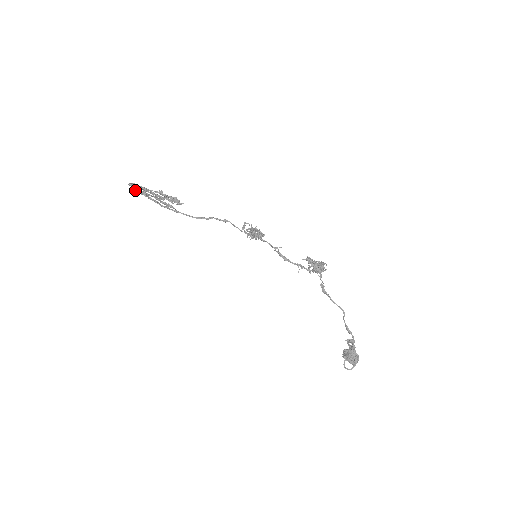
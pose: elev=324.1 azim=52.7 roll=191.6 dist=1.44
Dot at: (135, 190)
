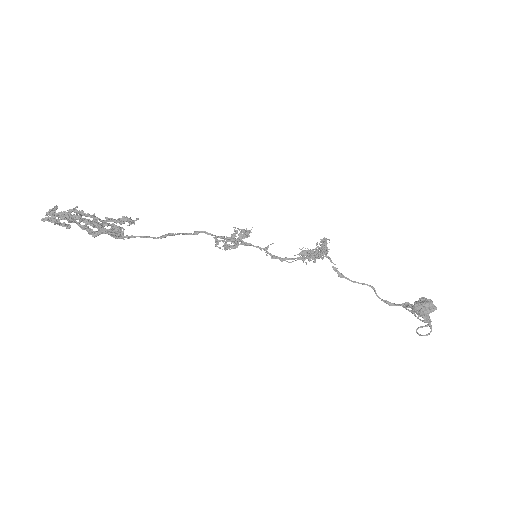
Dot at: (62, 214)
